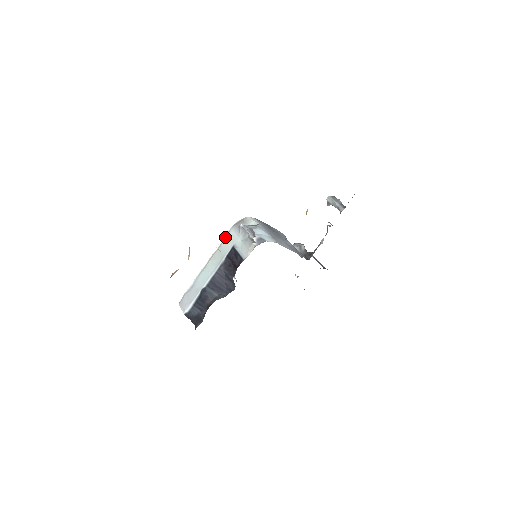
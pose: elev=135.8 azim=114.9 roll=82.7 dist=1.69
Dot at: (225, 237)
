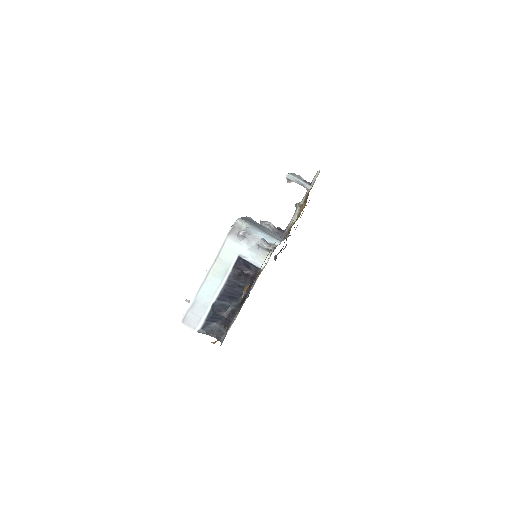
Dot at: (221, 248)
